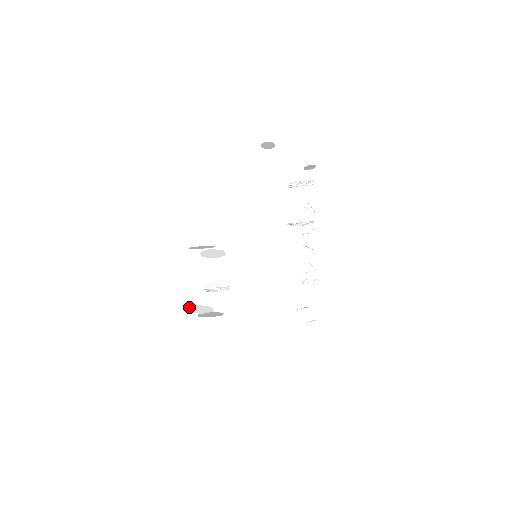
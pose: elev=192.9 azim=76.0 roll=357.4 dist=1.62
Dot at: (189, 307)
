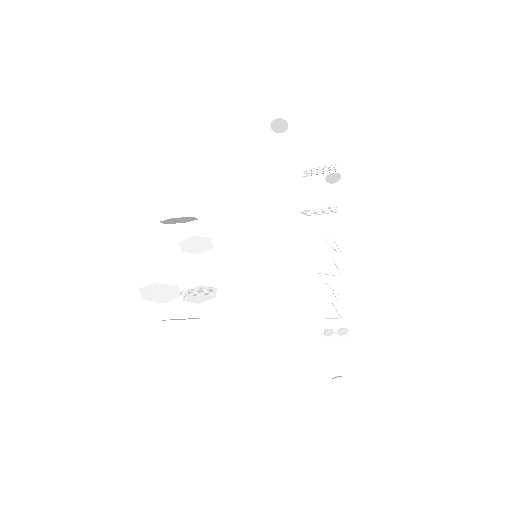
Dot at: (145, 288)
